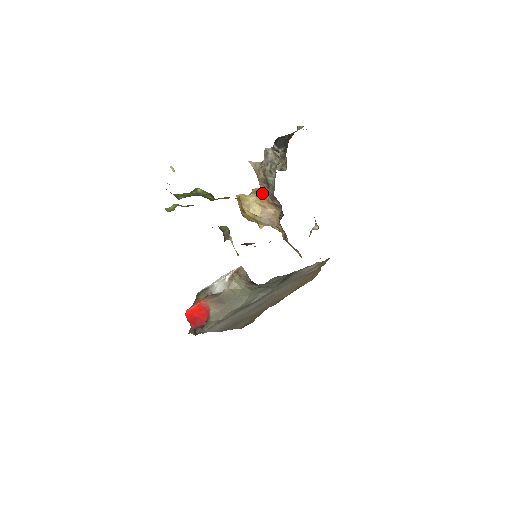
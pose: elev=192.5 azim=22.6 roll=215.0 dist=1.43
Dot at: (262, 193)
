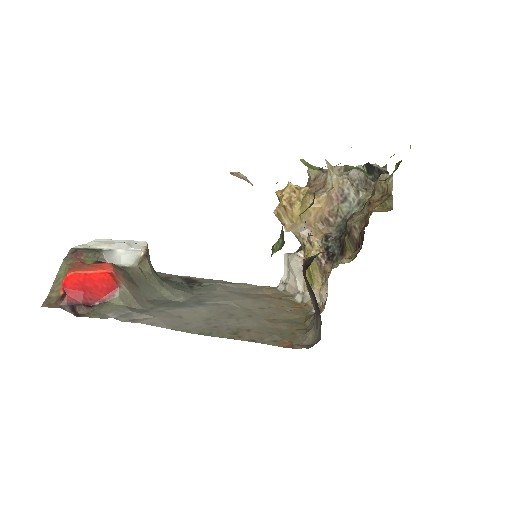
Dot at: (324, 201)
